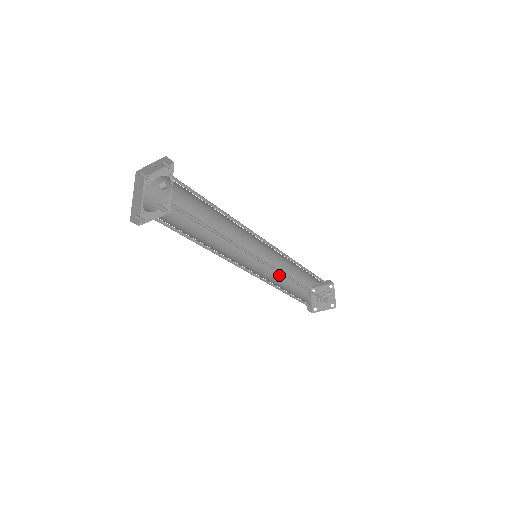
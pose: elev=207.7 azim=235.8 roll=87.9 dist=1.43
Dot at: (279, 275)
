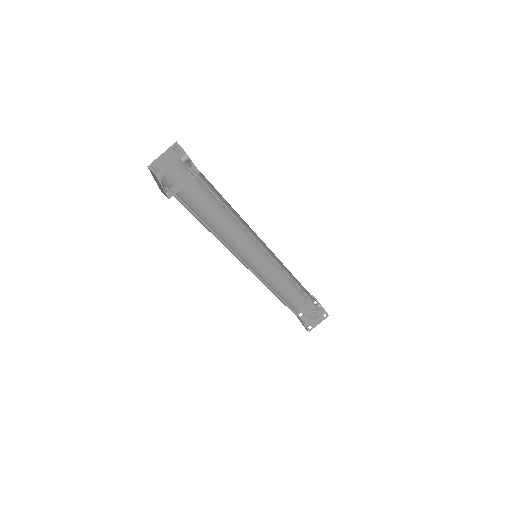
Dot at: occluded
